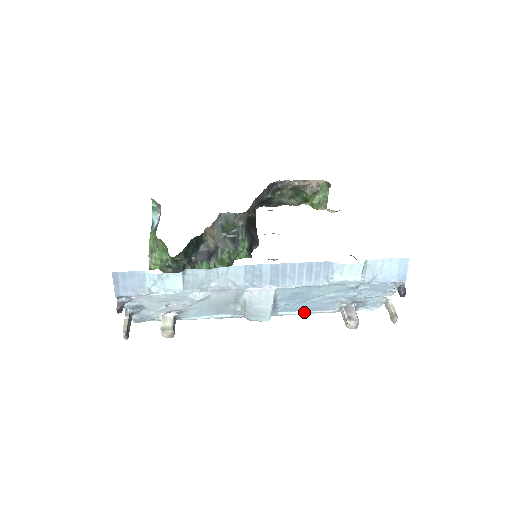
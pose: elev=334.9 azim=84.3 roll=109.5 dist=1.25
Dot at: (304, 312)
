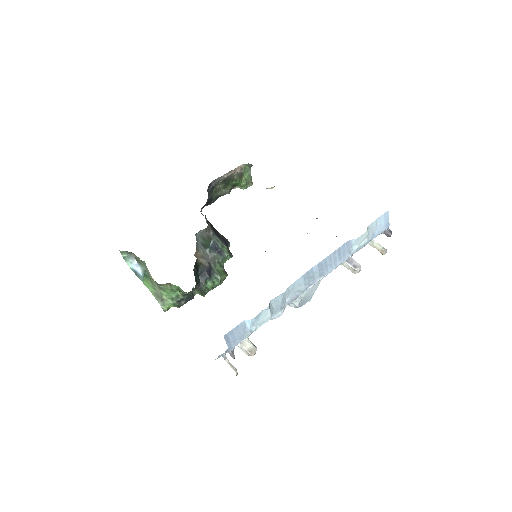
Dot at: occluded
